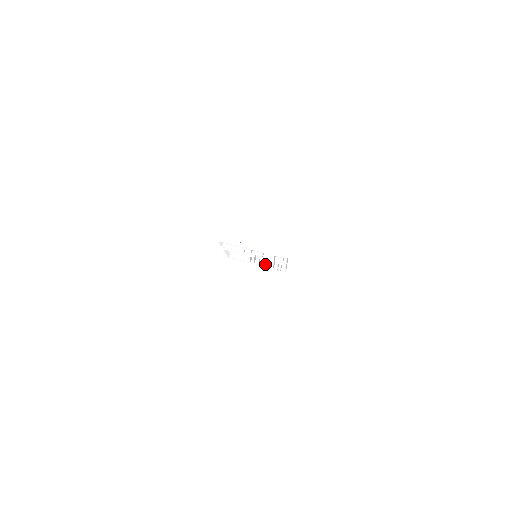
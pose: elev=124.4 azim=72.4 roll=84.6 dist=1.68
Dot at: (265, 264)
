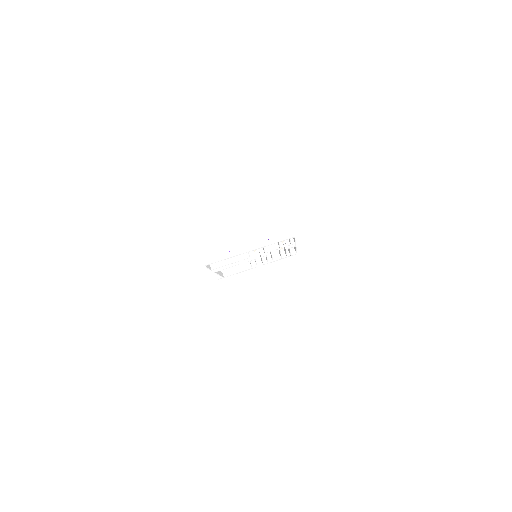
Dot at: (269, 259)
